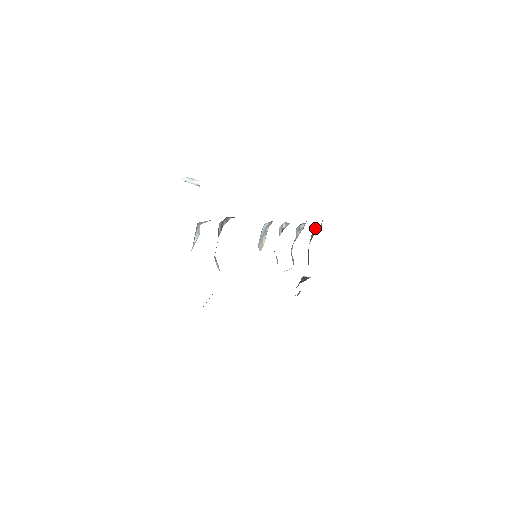
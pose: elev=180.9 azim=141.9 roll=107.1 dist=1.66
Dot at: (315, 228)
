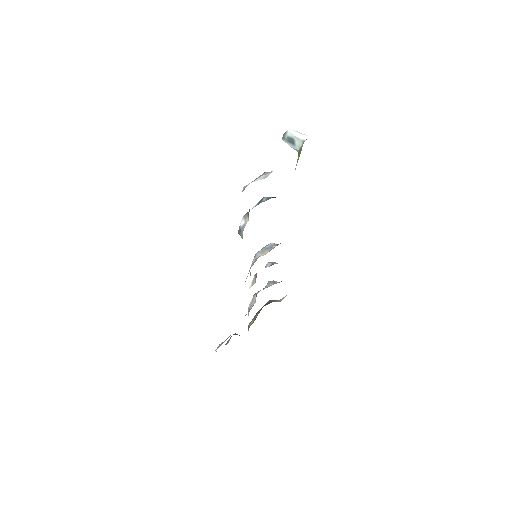
Dot at: (272, 300)
